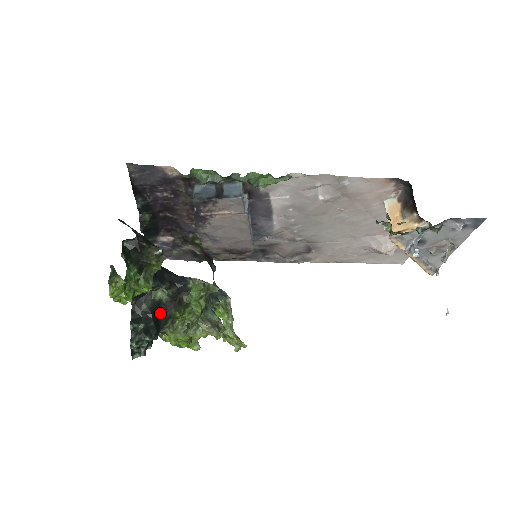
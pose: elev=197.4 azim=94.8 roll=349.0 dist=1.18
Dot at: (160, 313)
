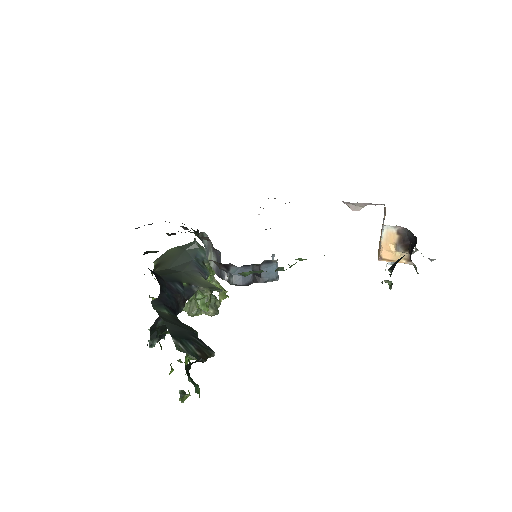
Dot at: occluded
